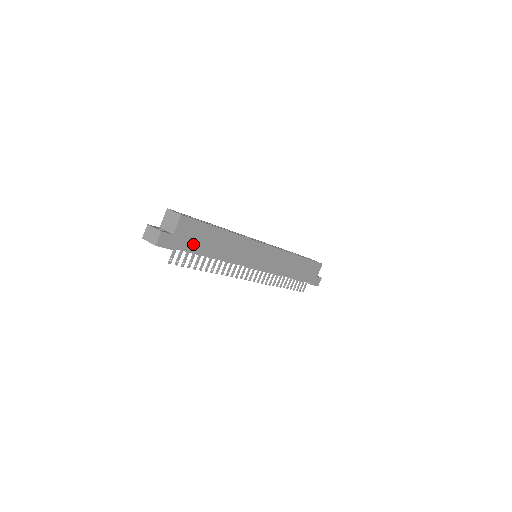
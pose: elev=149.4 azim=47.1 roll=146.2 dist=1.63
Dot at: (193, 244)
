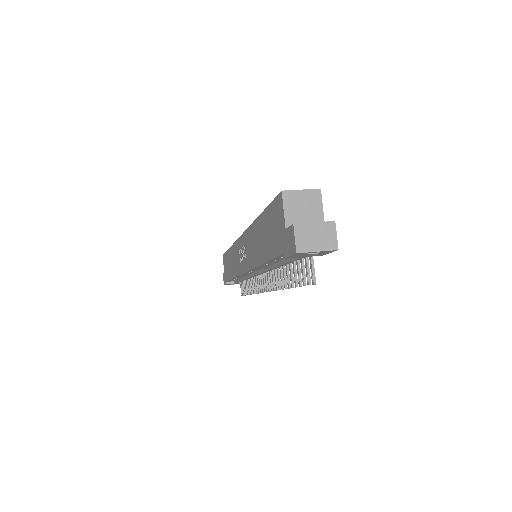
Dot at: occluded
